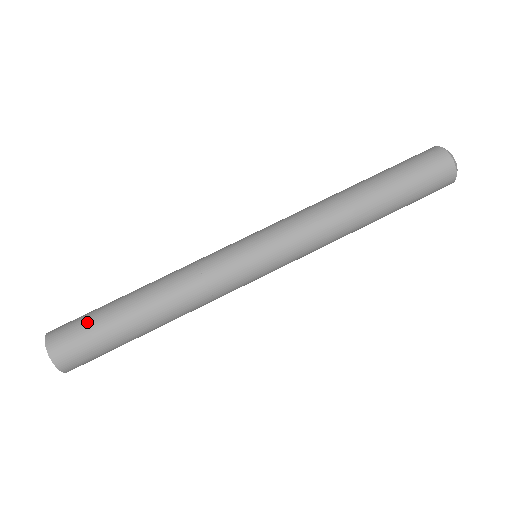
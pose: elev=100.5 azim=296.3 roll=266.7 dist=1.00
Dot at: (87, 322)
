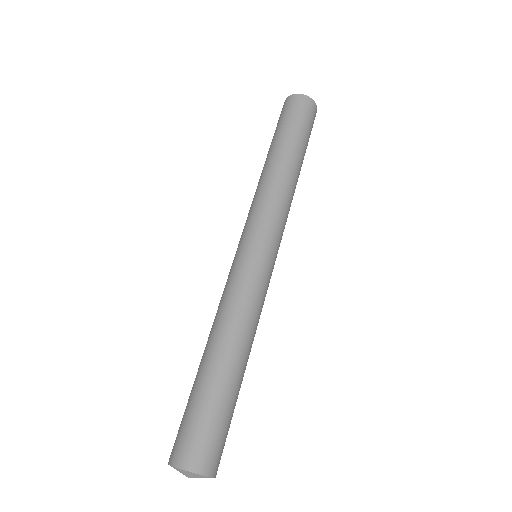
Dot at: (194, 415)
